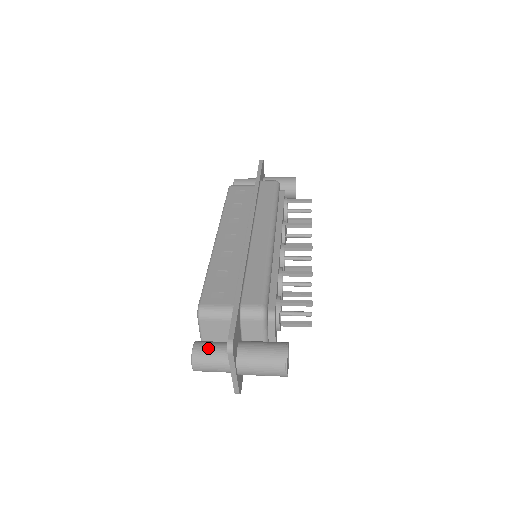
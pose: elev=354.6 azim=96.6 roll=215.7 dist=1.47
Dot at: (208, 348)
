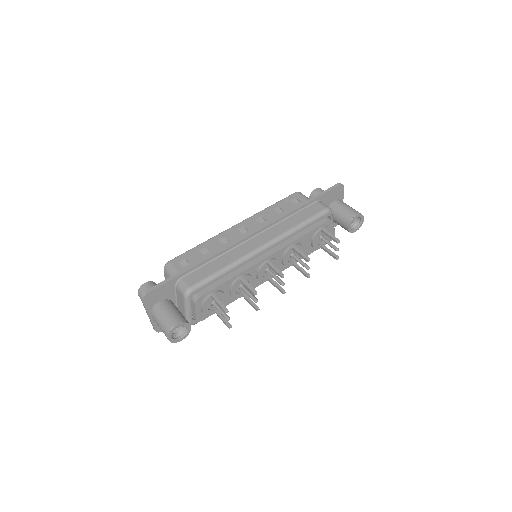
Dot at: occluded
